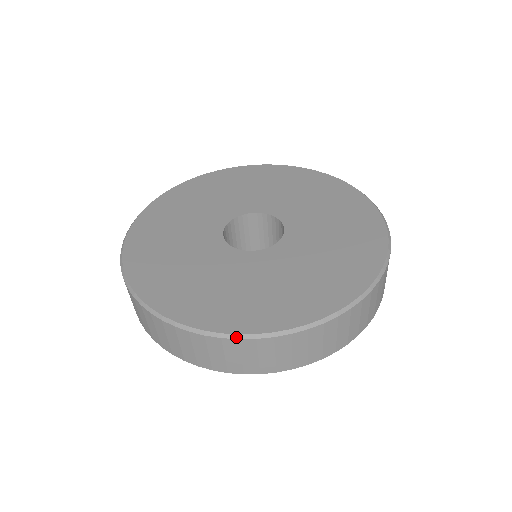
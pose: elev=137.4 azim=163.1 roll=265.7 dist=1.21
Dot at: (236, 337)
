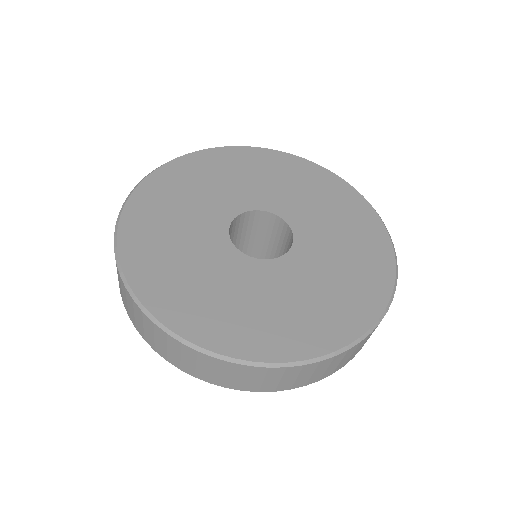
Dot at: (180, 340)
